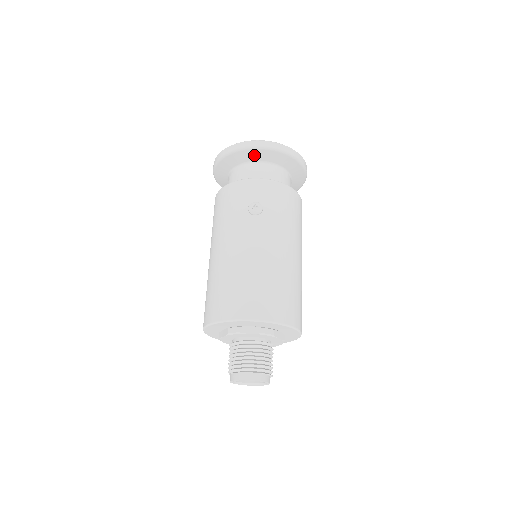
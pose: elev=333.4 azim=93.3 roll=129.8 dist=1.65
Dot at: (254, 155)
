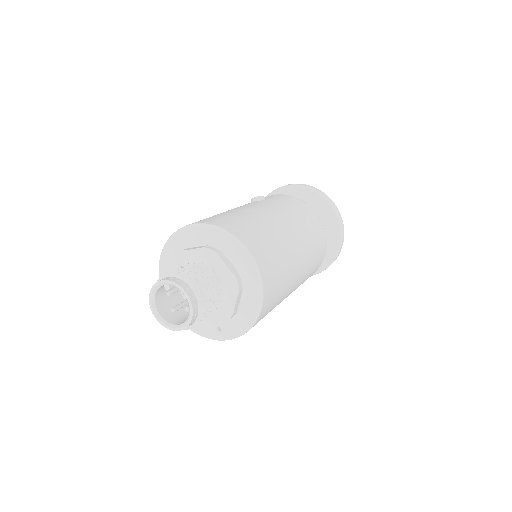
Dot at: occluded
